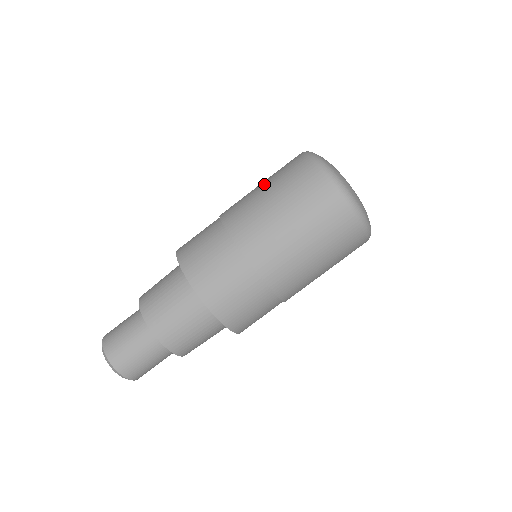
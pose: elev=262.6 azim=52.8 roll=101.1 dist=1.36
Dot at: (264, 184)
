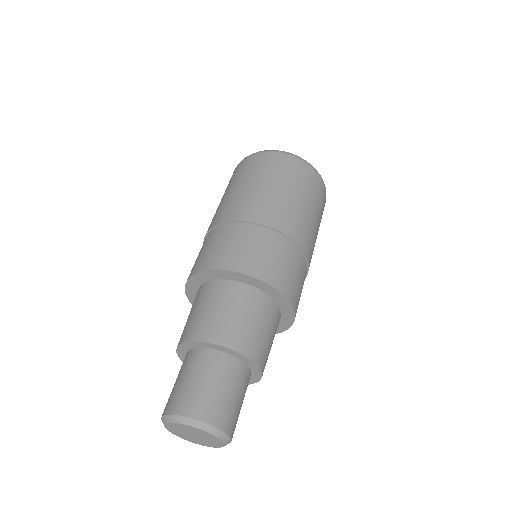
Dot at: occluded
